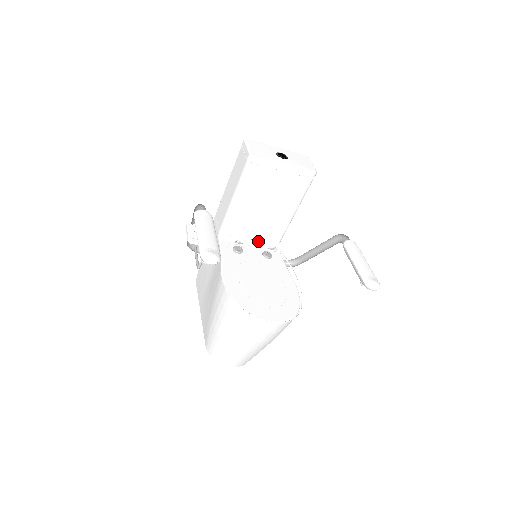
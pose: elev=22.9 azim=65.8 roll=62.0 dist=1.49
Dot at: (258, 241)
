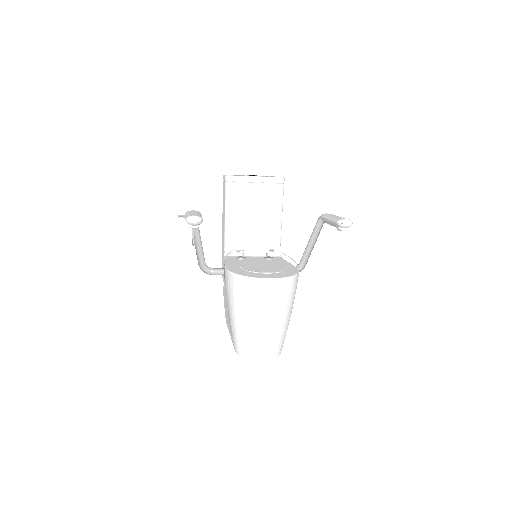
Dot at: (260, 253)
